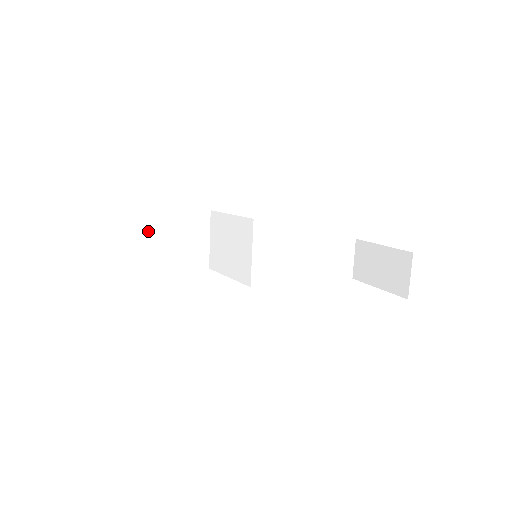
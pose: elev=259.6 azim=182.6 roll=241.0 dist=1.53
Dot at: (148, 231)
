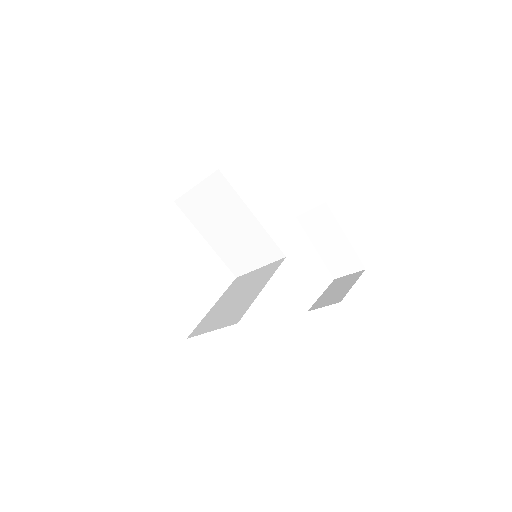
Dot at: occluded
